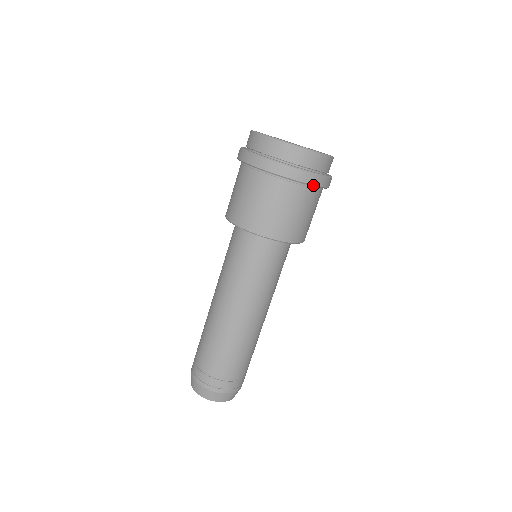
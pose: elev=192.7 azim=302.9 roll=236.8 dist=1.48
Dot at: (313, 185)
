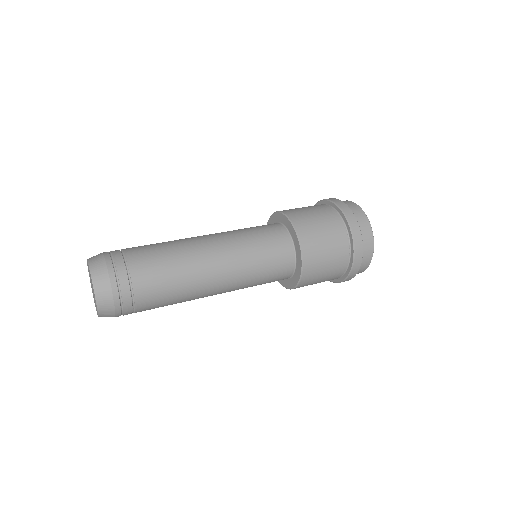
Dot at: (354, 261)
